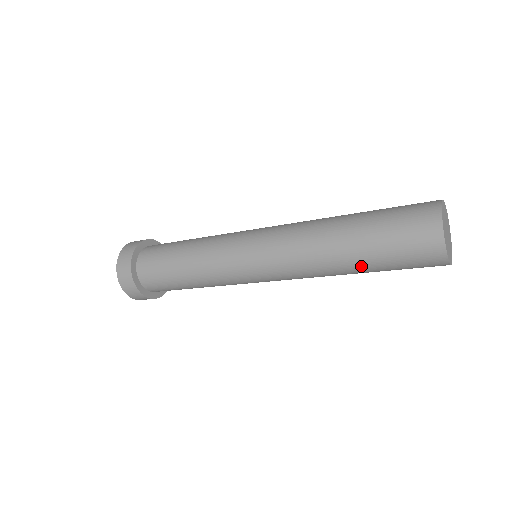
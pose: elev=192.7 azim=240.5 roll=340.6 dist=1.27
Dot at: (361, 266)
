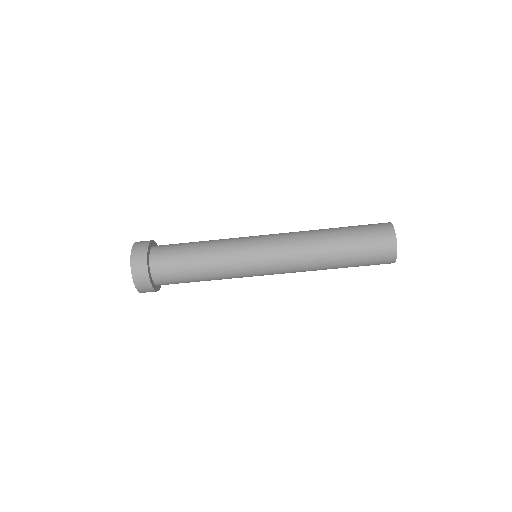
Dot at: (342, 249)
